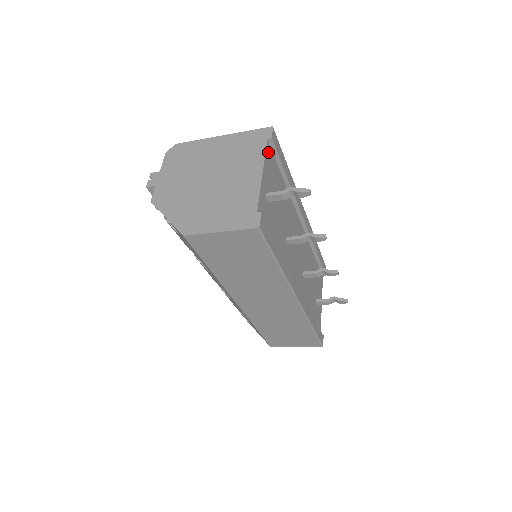
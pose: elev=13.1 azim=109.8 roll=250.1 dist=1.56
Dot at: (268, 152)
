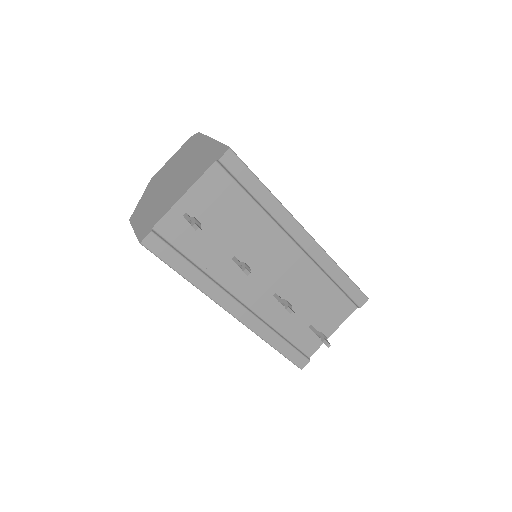
Dot at: (213, 173)
